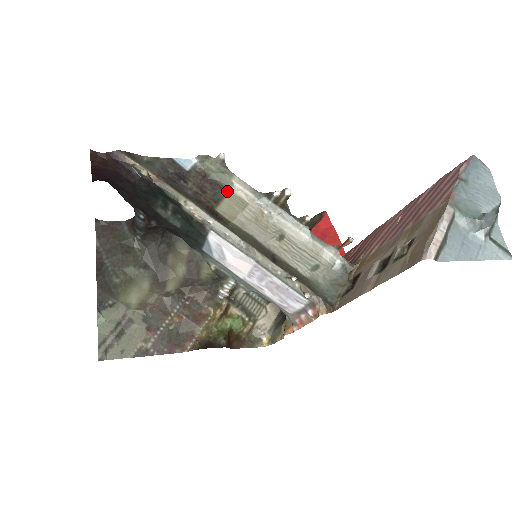
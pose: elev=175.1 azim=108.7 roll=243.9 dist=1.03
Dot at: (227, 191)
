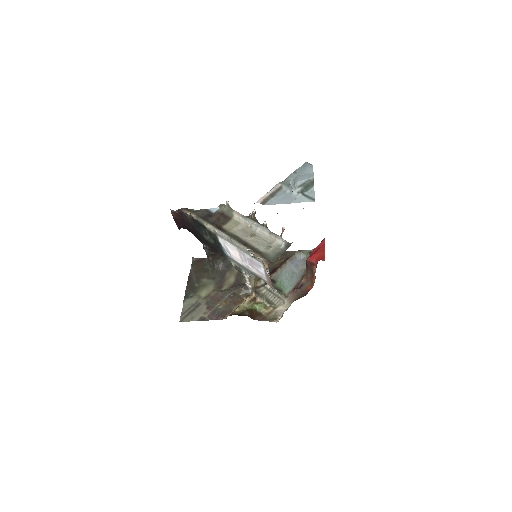
Dot at: (231, 219)
